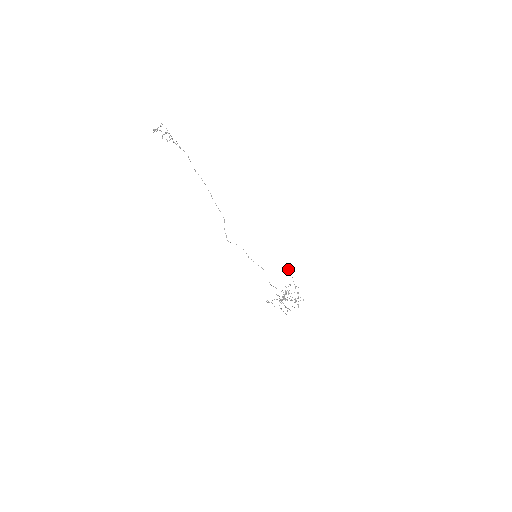
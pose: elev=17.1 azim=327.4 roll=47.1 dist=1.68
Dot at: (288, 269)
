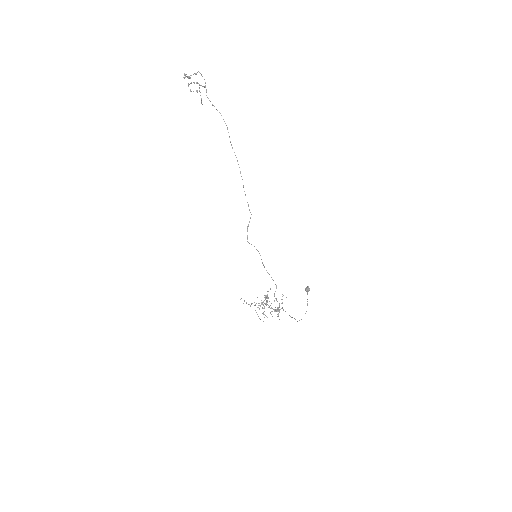
Dot at: (306, 290)
